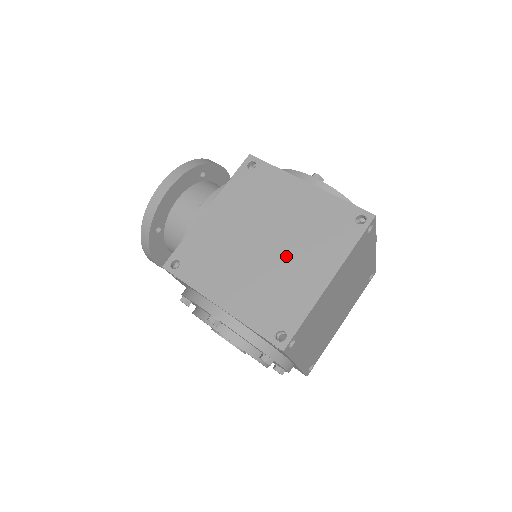
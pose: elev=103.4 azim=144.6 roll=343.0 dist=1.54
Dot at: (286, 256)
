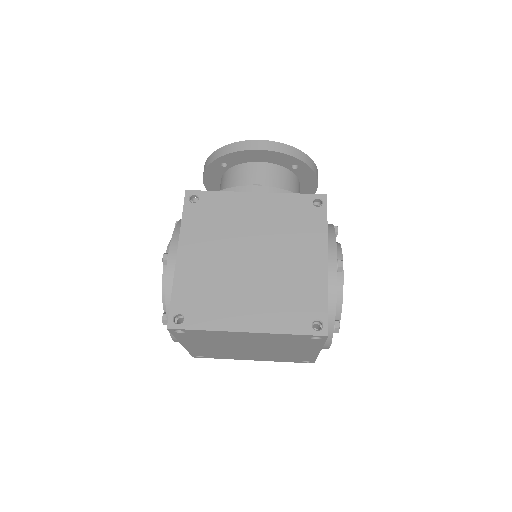
Dot at: (249, 282)
